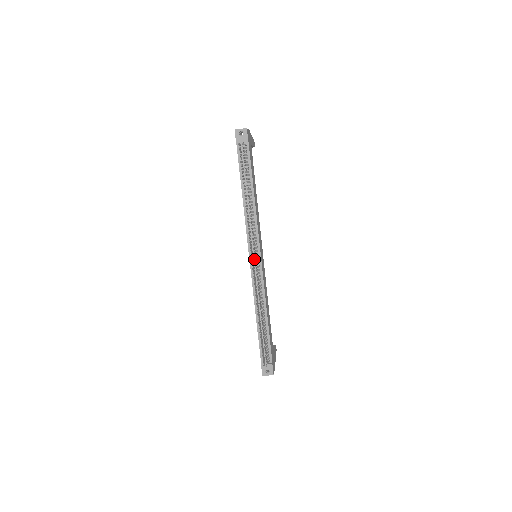
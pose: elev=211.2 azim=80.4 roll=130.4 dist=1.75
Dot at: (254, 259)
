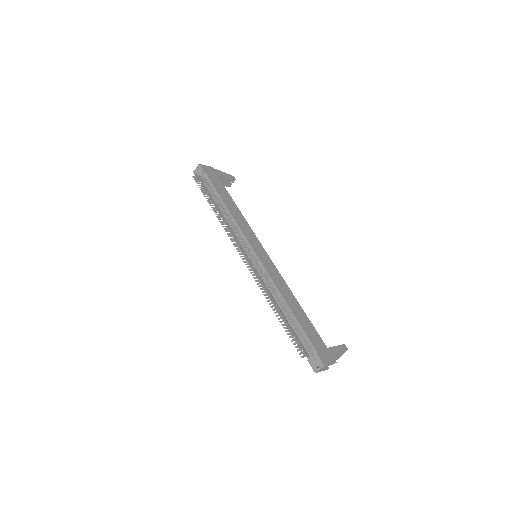
Dot at: (250, 258)
